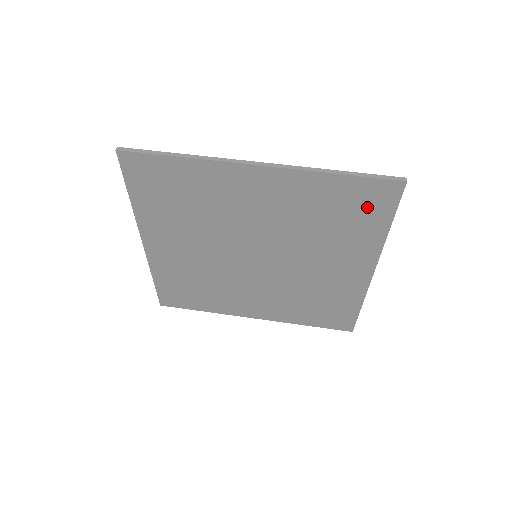
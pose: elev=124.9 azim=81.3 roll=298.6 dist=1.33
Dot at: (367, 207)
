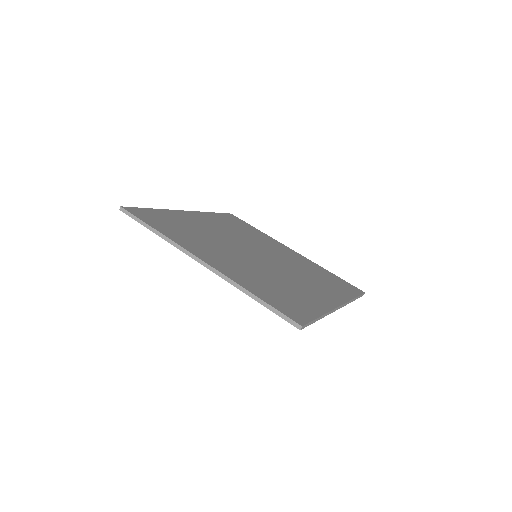
Dot at: occluded
